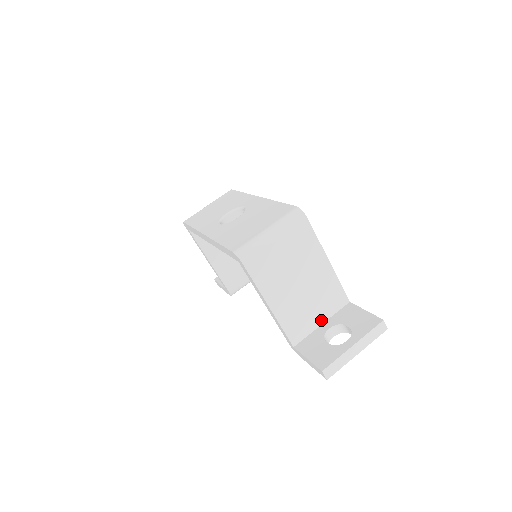
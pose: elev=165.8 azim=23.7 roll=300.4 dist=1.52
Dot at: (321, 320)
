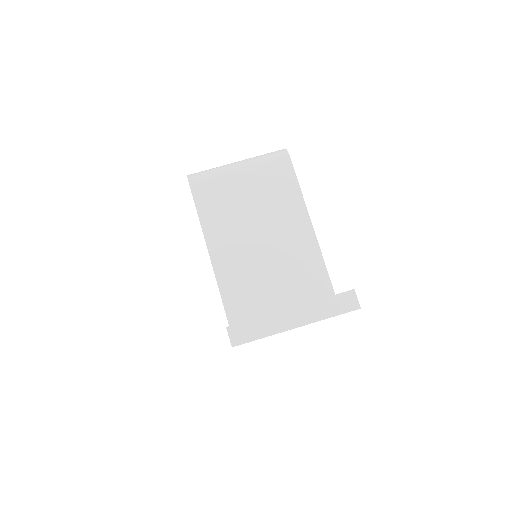
Dot at: (283, 306)
